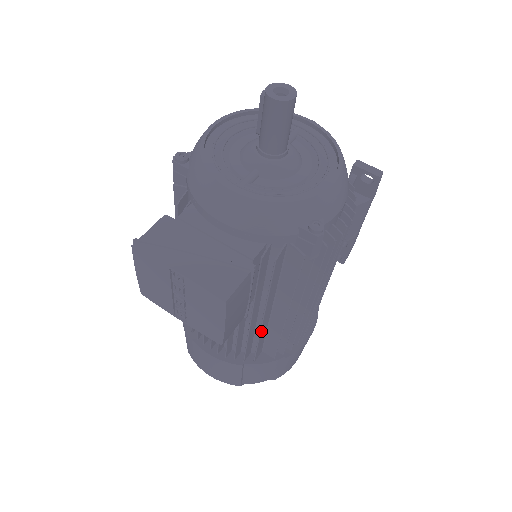
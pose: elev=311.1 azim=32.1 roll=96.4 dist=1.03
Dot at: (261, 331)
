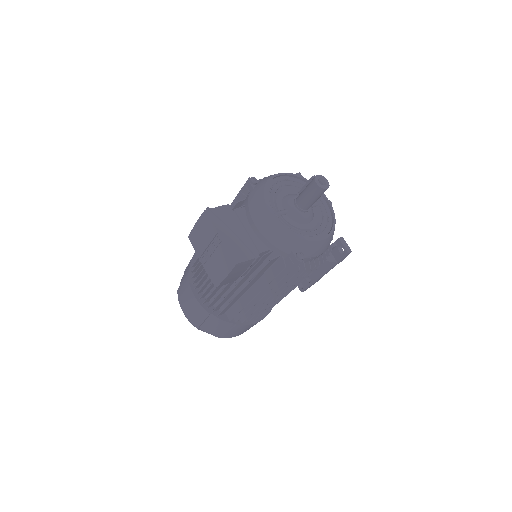
Dot at: (235, 298)
